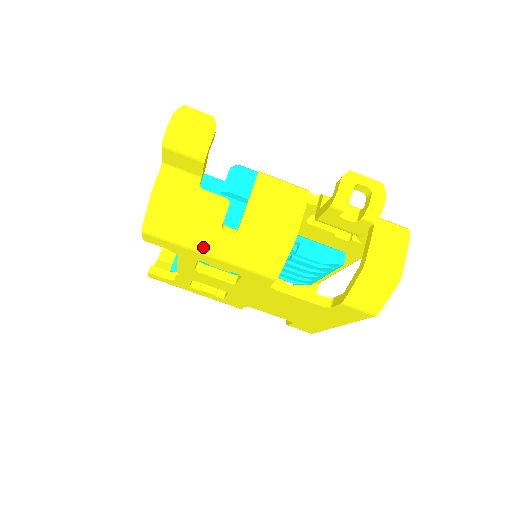
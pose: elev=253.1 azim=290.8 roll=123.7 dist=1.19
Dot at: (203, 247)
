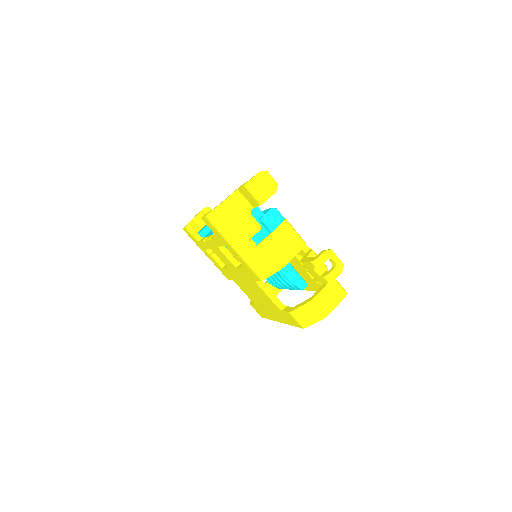
Dot at: (233, 243)
